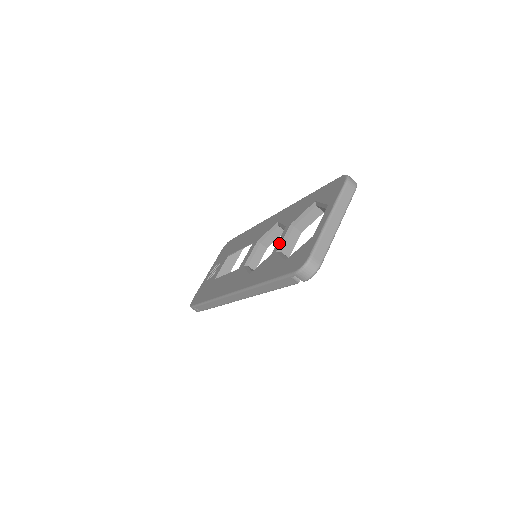
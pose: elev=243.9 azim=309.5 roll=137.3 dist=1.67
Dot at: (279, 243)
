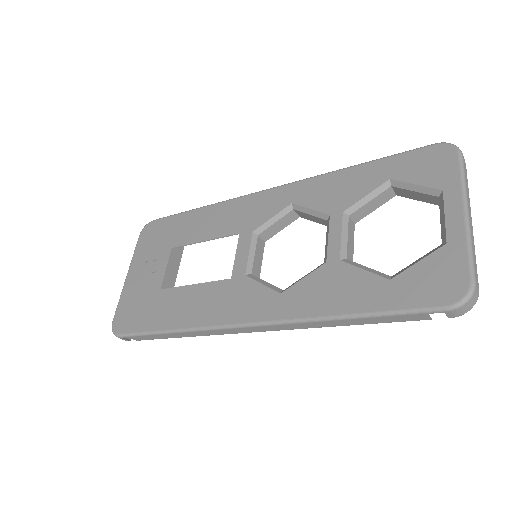
Dot at: (336, 244)
